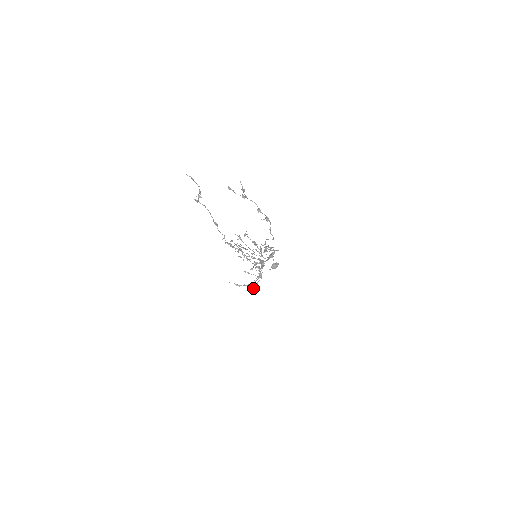
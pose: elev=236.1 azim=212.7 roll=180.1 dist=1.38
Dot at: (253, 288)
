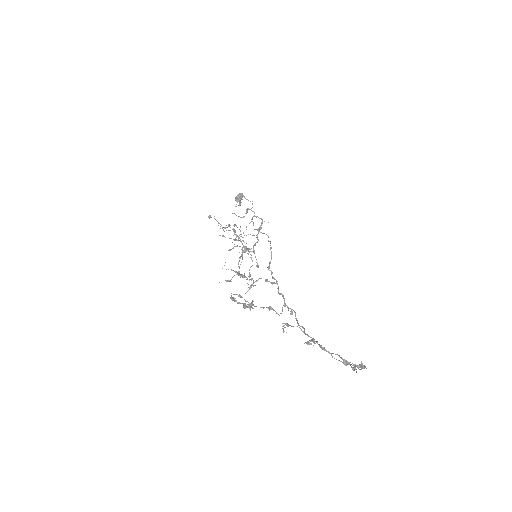
Dot at: occluded
